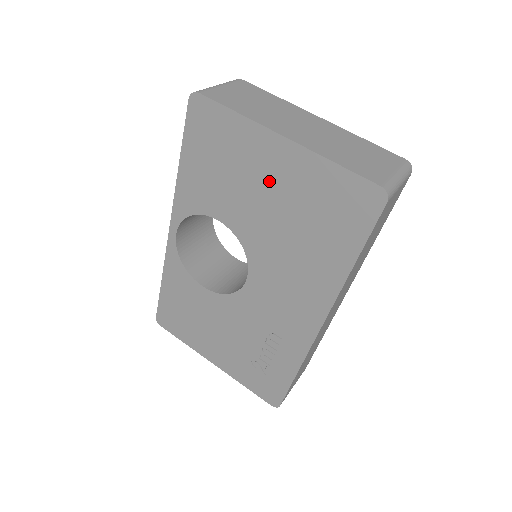
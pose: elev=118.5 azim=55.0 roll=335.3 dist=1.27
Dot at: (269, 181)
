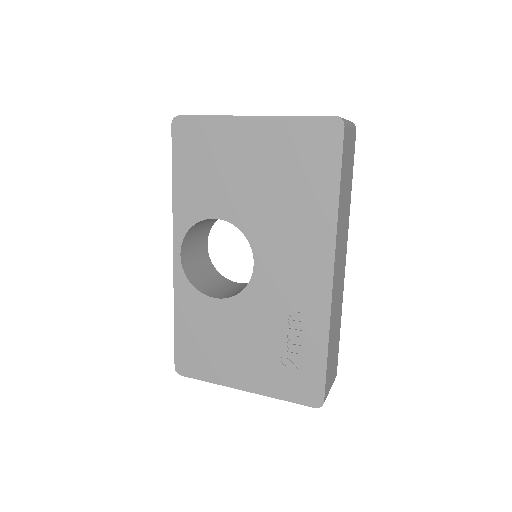
Dot at: (250, 158)
